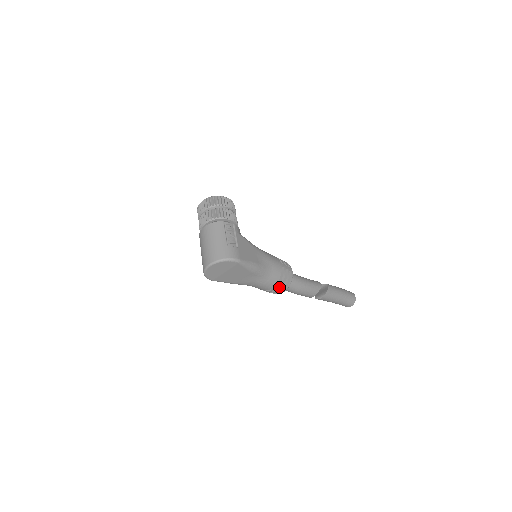
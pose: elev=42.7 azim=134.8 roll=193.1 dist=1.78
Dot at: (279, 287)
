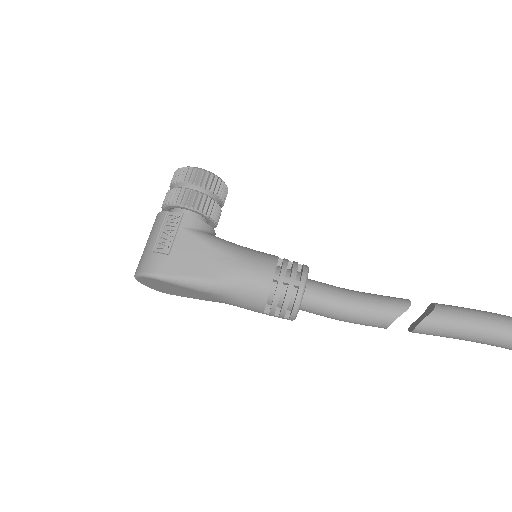
Dot at: (279, 312)
